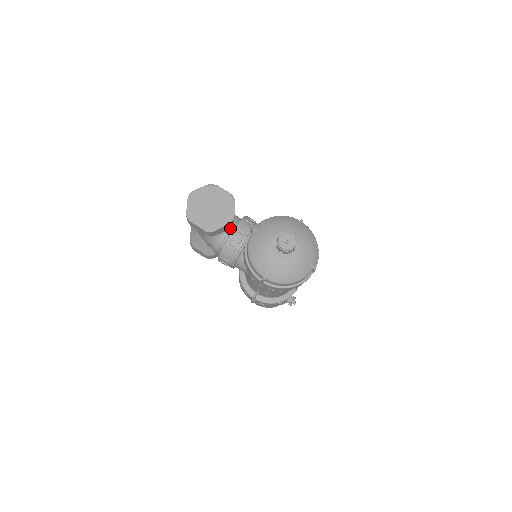
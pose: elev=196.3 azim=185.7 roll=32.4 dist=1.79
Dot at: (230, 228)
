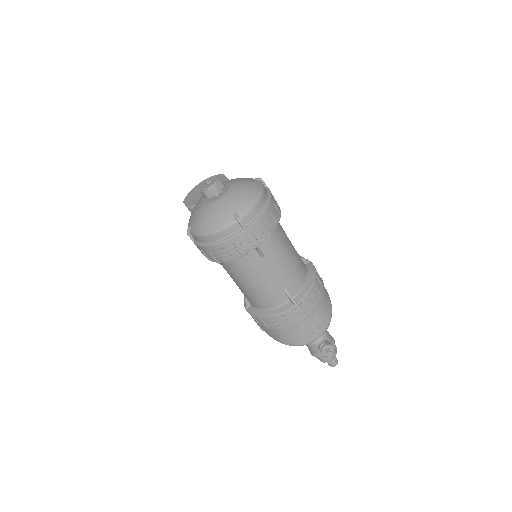
Dot at: occluded
